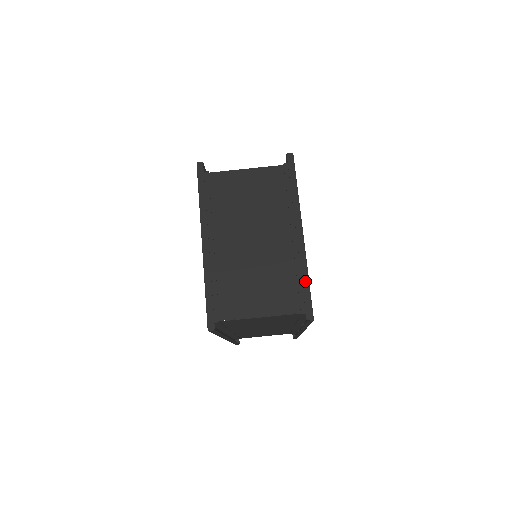
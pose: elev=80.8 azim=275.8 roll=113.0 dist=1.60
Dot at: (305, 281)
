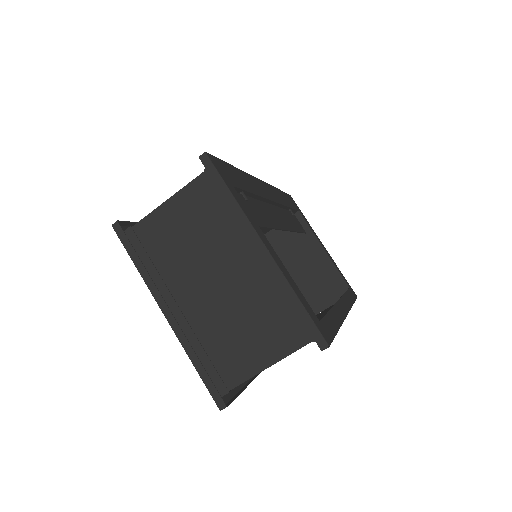
Dot at: (296, 304)
